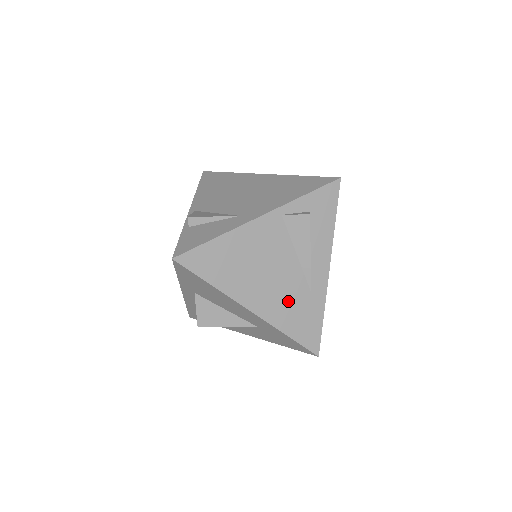
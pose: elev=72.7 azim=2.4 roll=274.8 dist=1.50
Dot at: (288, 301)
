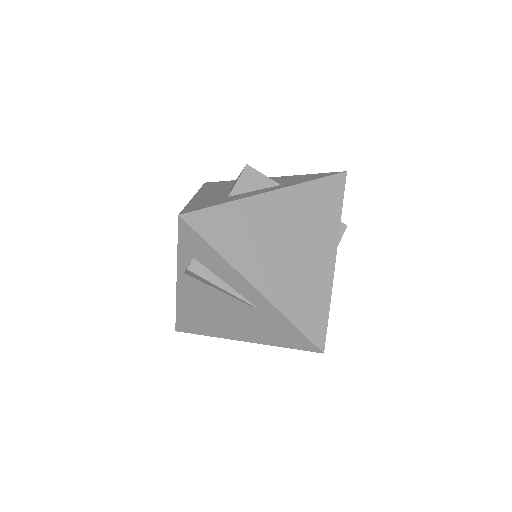
Dot at: (255, 325)
